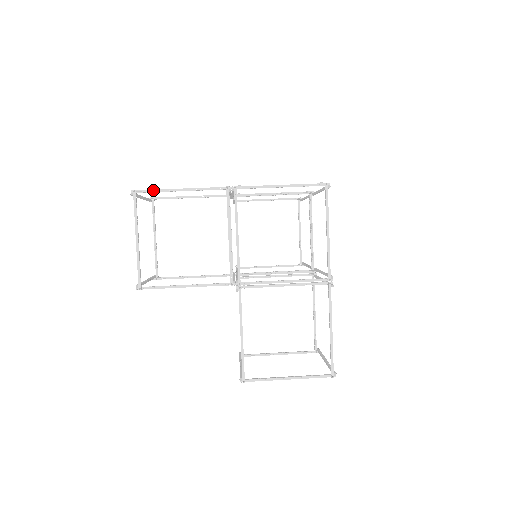
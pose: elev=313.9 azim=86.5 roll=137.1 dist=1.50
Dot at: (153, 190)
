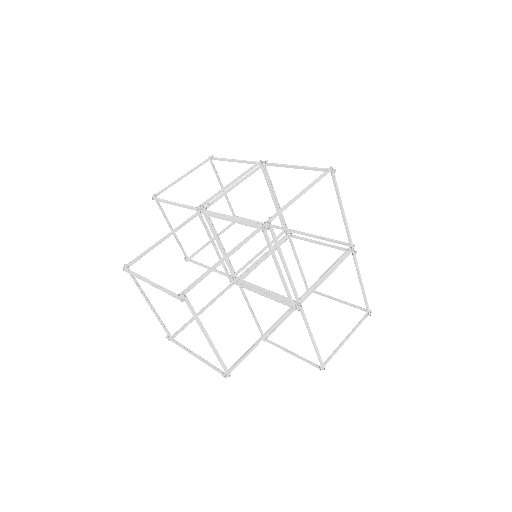
Dot at: (199, 280)
